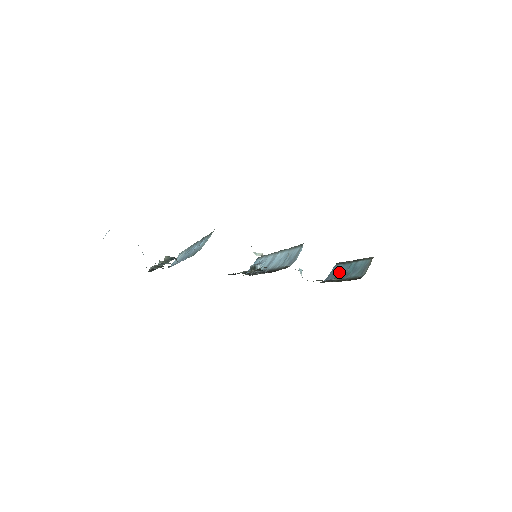
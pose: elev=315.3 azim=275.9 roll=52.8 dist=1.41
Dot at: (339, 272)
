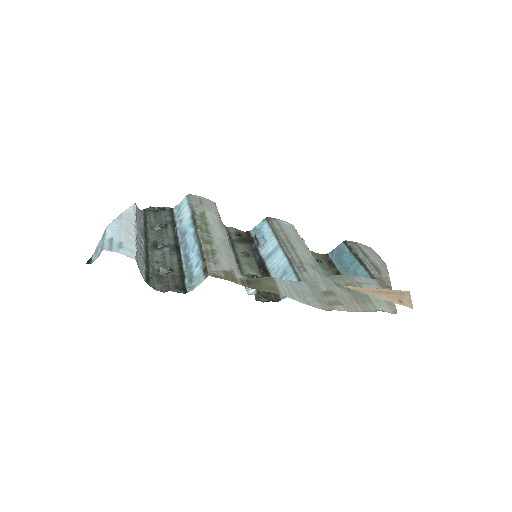
Dot at: (342, 259)
